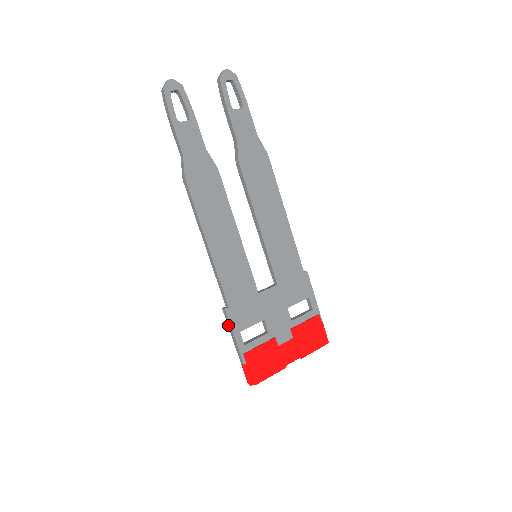
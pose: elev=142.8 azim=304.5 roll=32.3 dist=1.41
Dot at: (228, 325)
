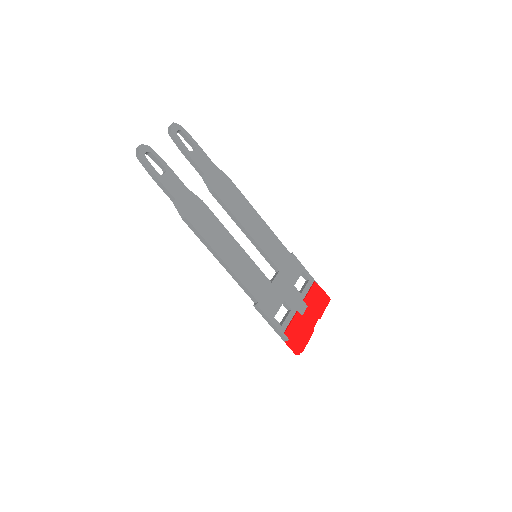
Dot at: (263, 316)
